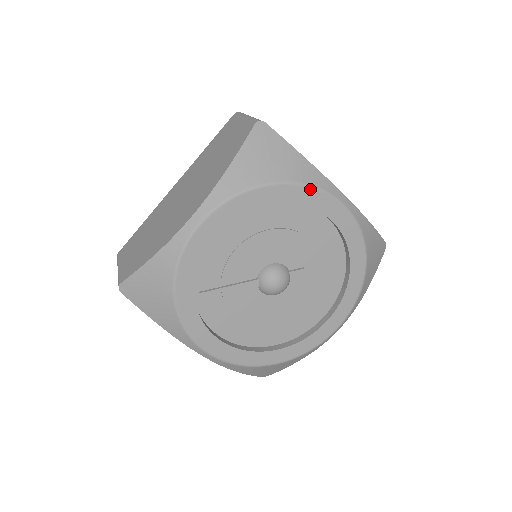
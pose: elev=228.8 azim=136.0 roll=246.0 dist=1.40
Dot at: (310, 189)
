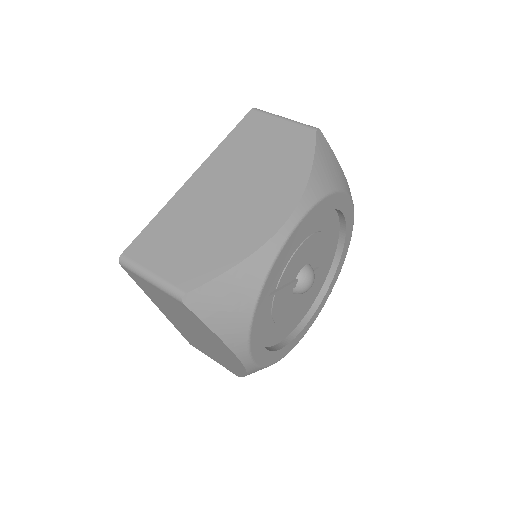
Dot at: (349, 198)
